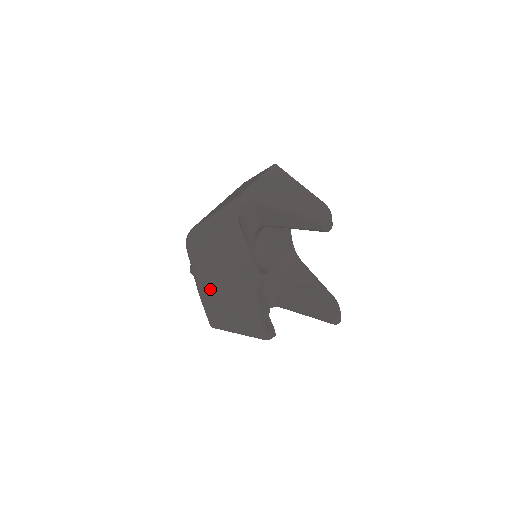
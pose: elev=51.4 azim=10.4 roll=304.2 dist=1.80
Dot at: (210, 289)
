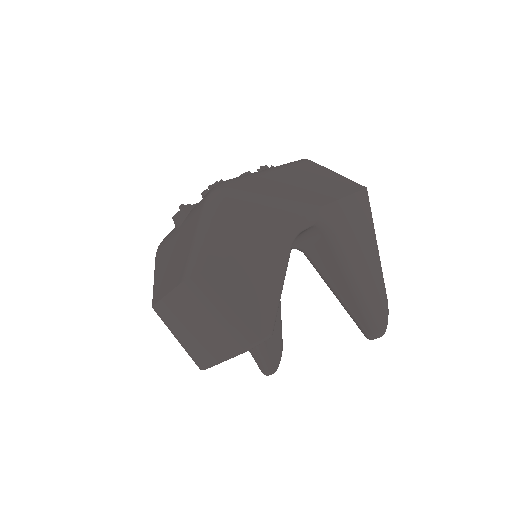
Dot at: (201, 296)
